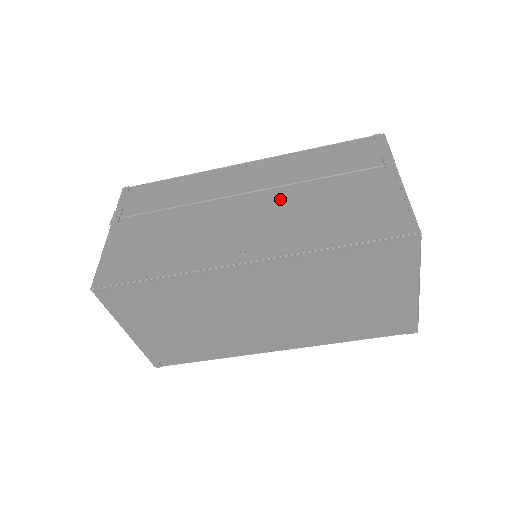
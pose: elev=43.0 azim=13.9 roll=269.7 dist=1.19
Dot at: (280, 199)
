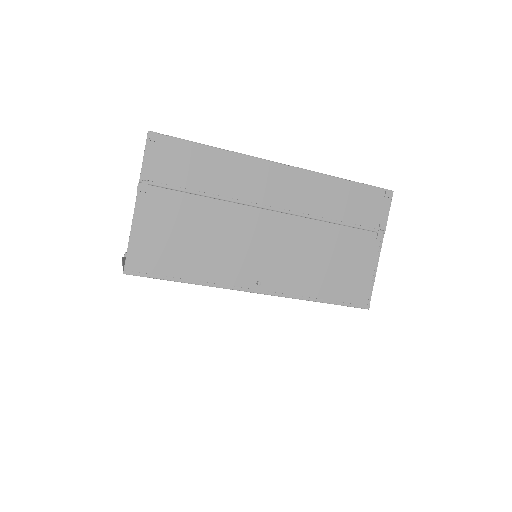
Dot at: (298, 233)
